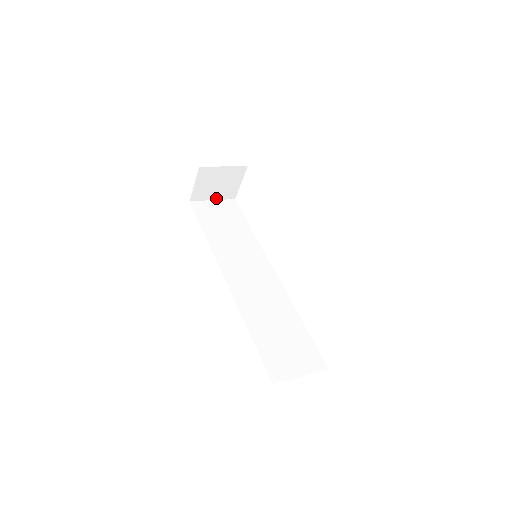
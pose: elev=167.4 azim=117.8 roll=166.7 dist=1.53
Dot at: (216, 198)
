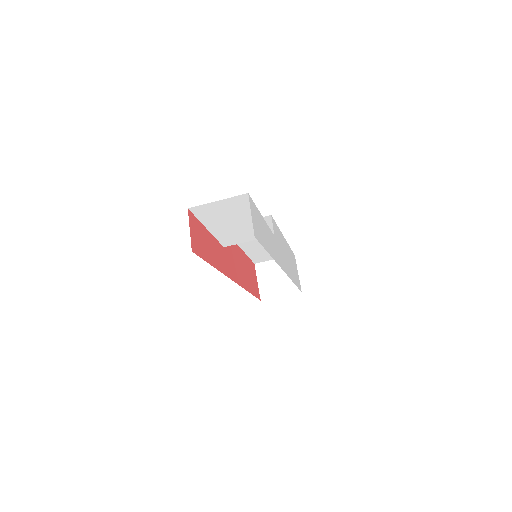
Dot at: (283, 294)
